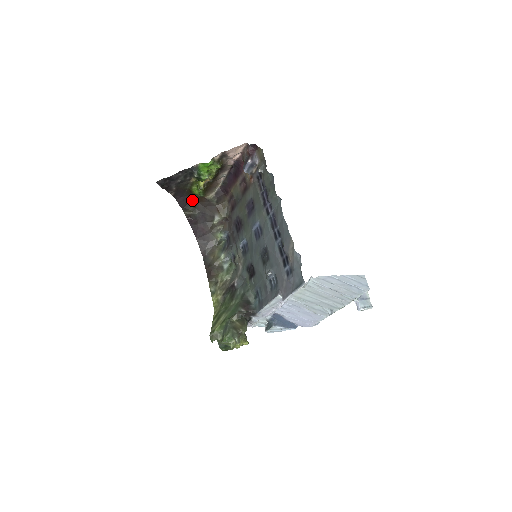
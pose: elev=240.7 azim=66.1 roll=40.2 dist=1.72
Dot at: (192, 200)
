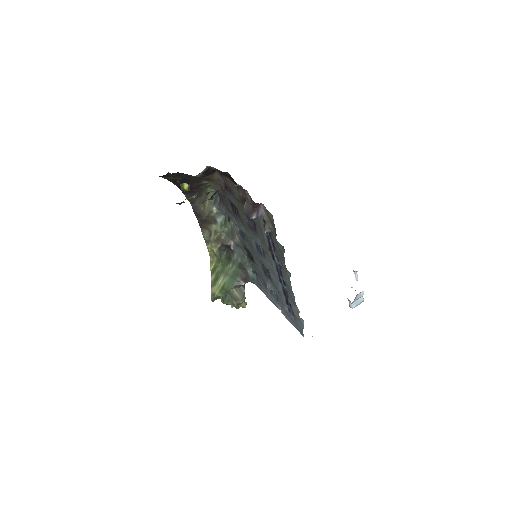
Dot at: (172, 174)
